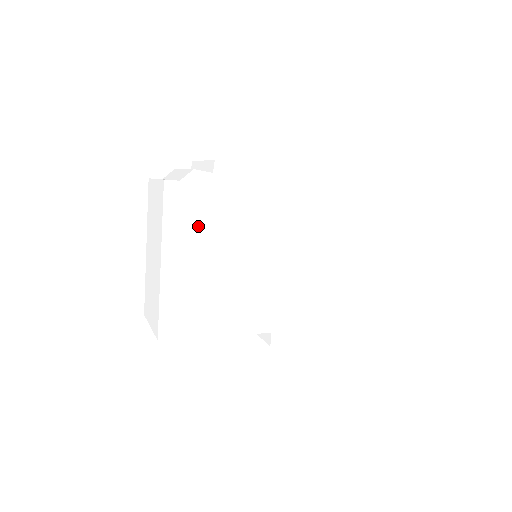
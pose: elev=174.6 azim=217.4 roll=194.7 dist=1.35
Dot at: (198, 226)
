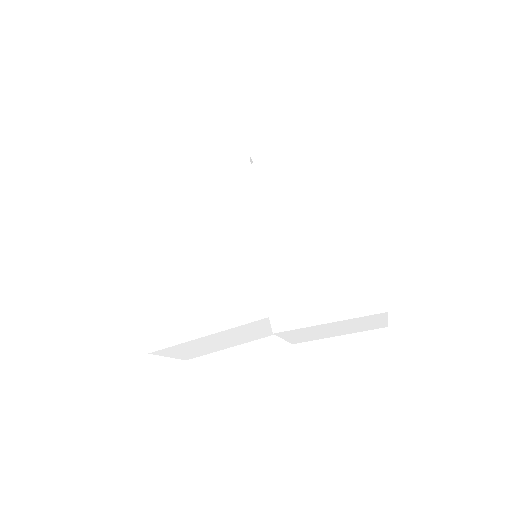
Dot at: (163, 236)
